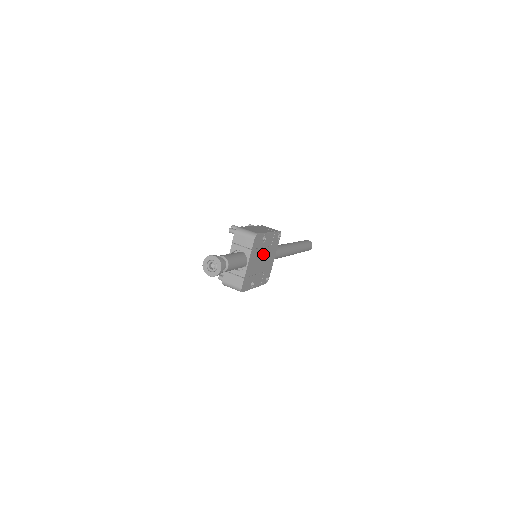
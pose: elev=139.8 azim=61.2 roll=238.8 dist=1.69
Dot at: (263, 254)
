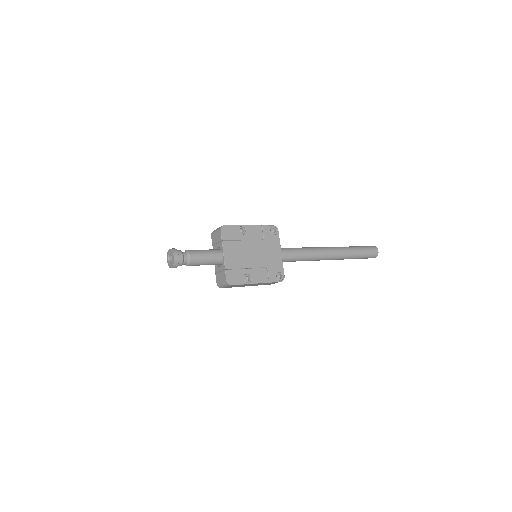
Dot at: (251, 247)
